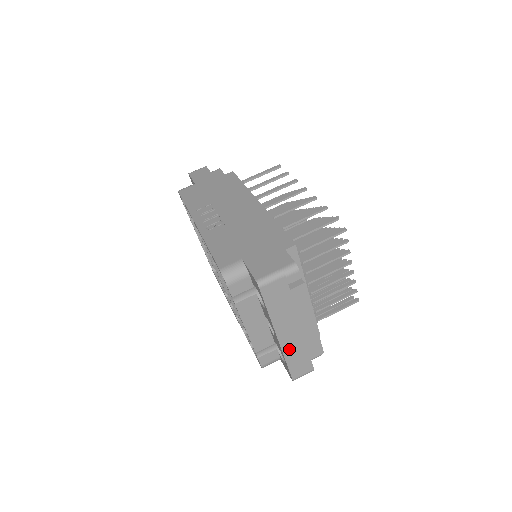
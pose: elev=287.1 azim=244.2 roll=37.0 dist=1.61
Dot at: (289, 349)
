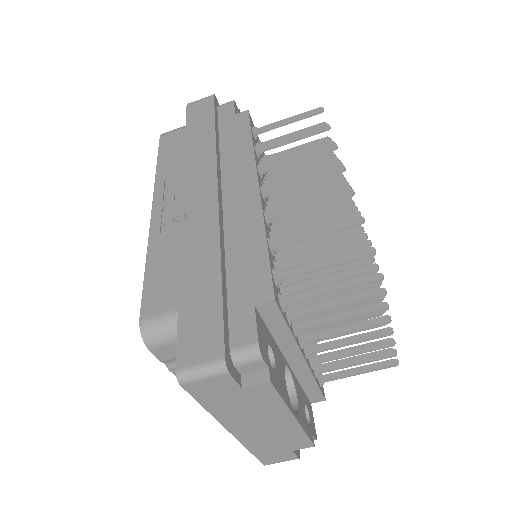
Dot at: (253, 441)
